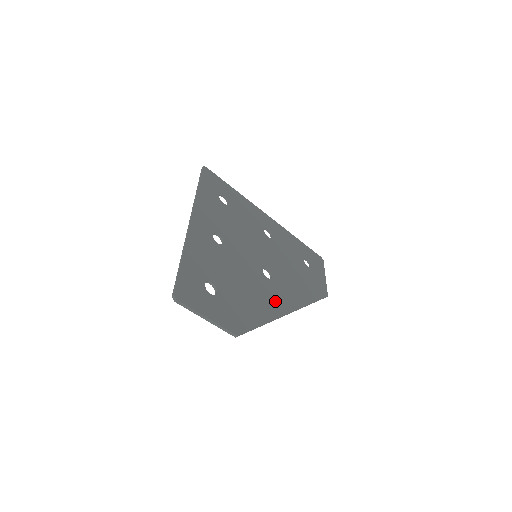
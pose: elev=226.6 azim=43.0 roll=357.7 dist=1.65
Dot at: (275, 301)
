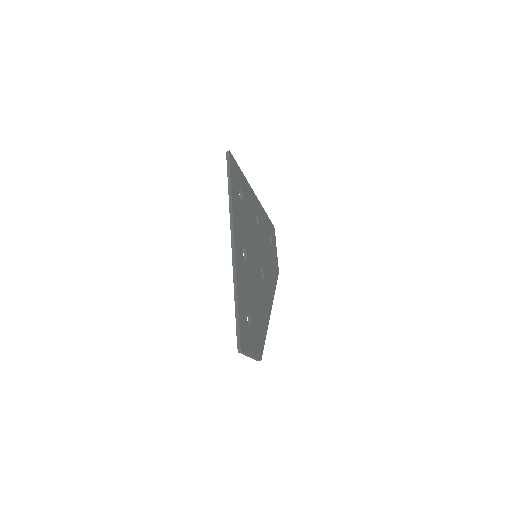
Dot at: (267, 304)
